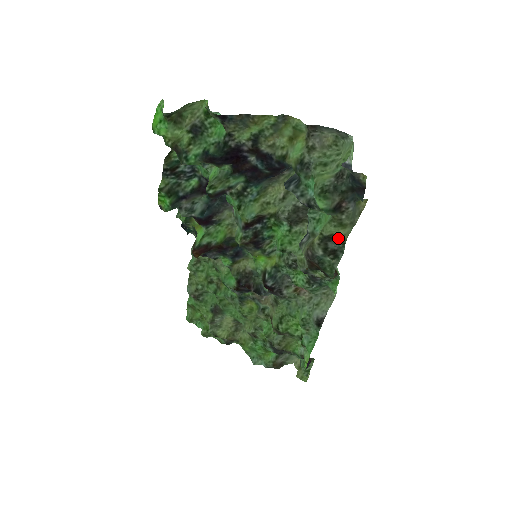
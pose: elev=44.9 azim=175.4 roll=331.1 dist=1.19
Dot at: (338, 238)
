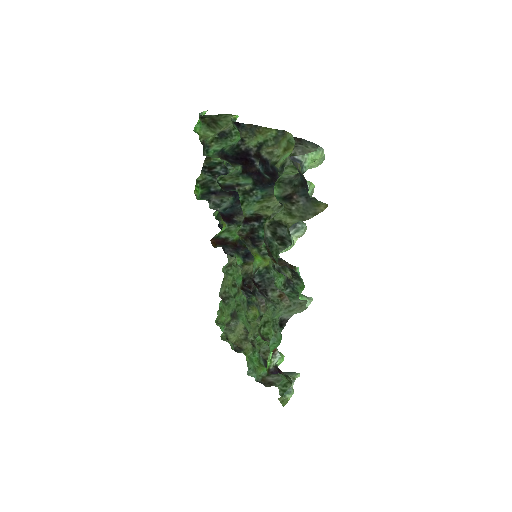
Dot at: (285, 225)
